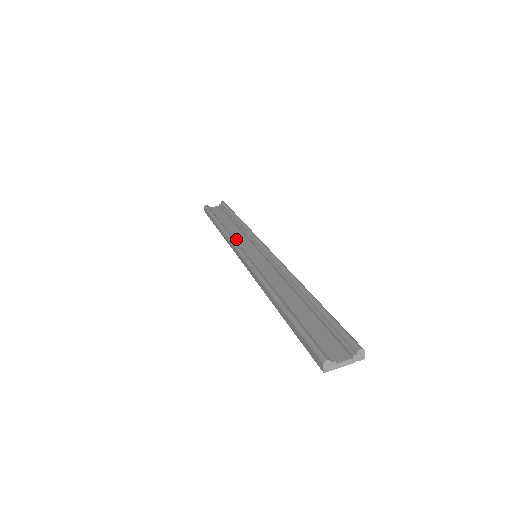
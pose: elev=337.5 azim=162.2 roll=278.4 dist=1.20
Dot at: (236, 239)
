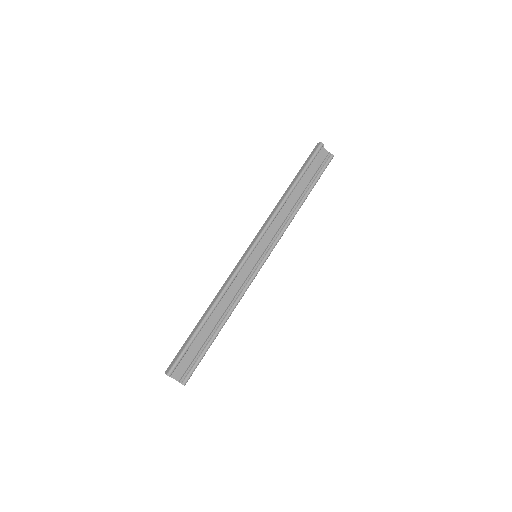
Dot at: (273, 224)
